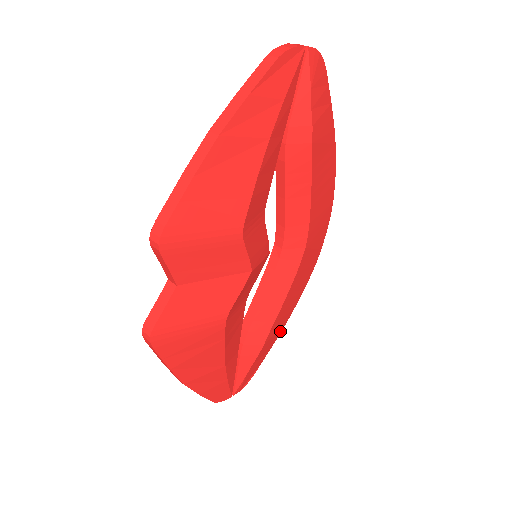
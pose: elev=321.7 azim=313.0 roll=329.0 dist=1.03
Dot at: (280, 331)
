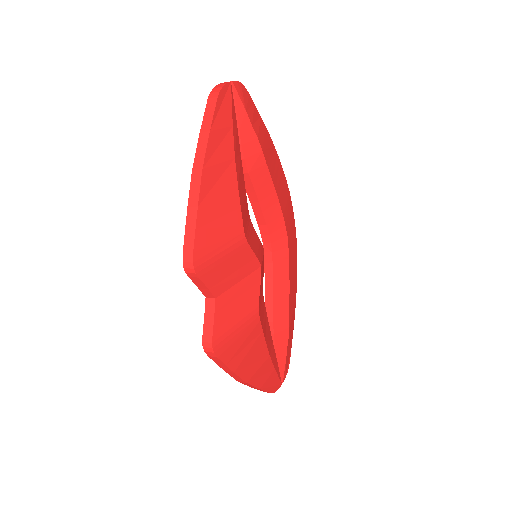
Dot at: (294, 314)
